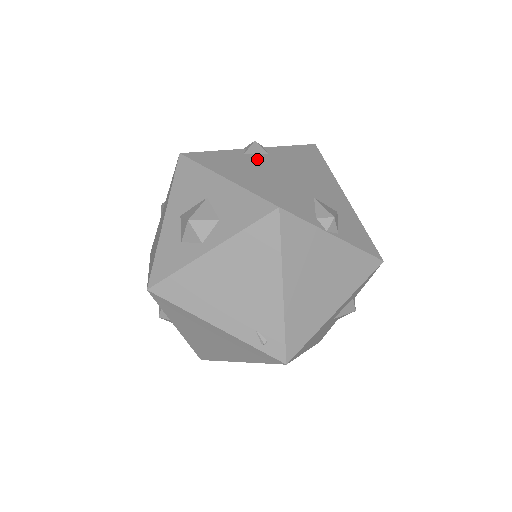
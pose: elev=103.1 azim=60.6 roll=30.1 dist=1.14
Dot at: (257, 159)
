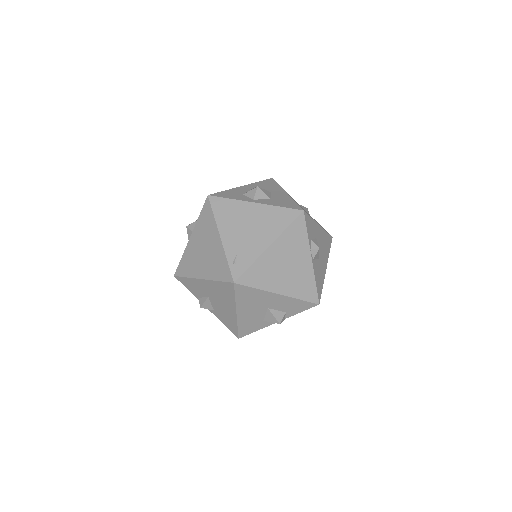
Dot at: occluded
